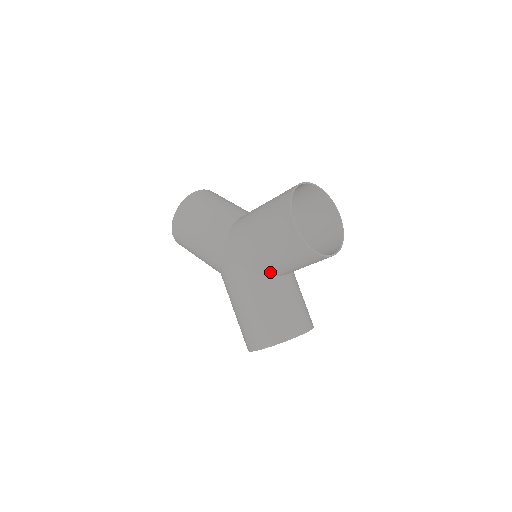
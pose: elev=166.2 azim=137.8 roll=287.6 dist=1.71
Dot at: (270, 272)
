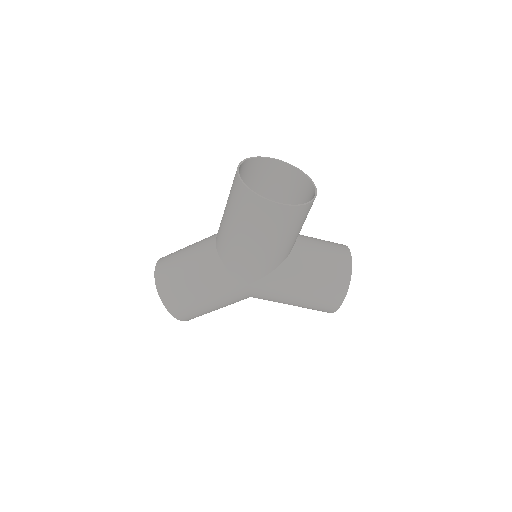
Dot at: (288, 253)
